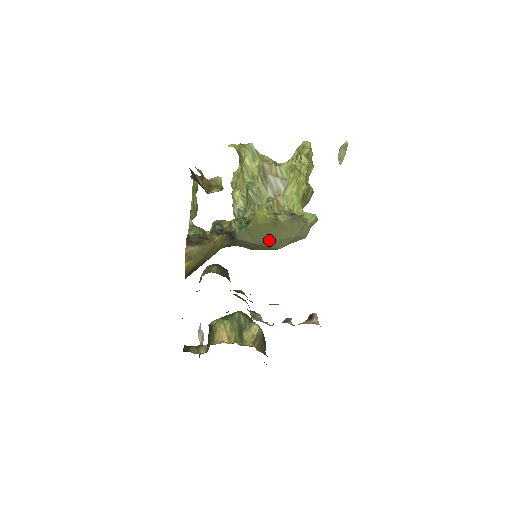
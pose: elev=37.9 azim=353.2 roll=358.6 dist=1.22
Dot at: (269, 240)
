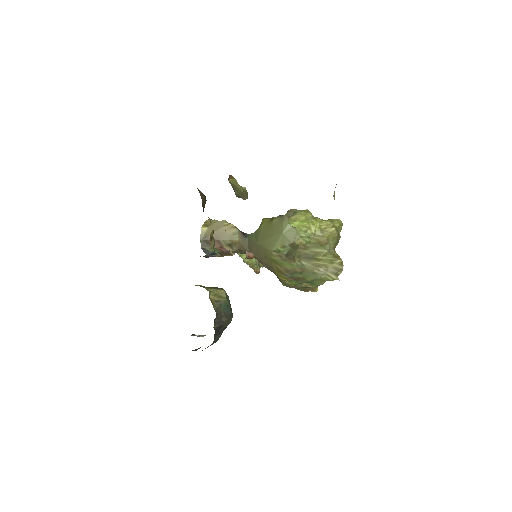
Dot at: (265, 239)
